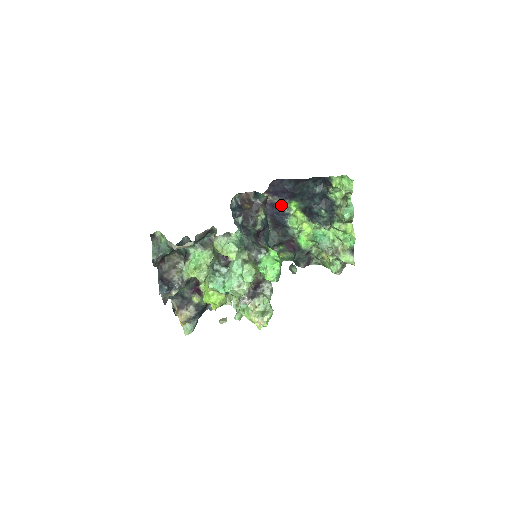
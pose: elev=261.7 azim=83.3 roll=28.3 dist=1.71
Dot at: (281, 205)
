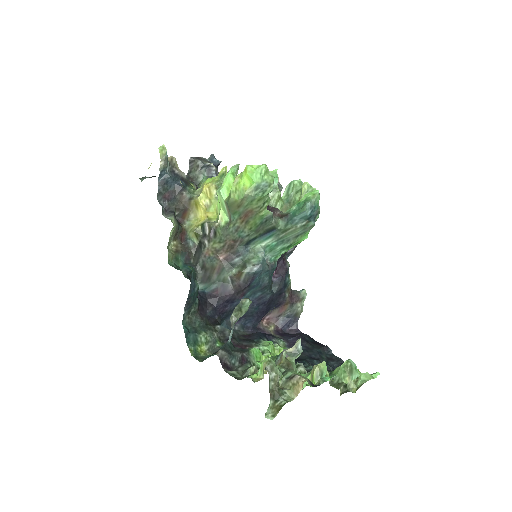
Dot at: (276, 337)
